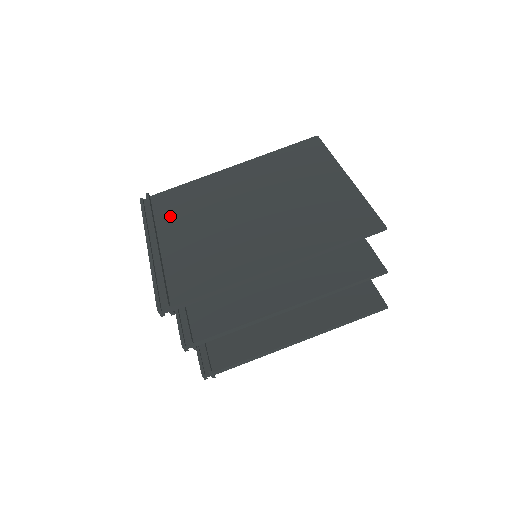
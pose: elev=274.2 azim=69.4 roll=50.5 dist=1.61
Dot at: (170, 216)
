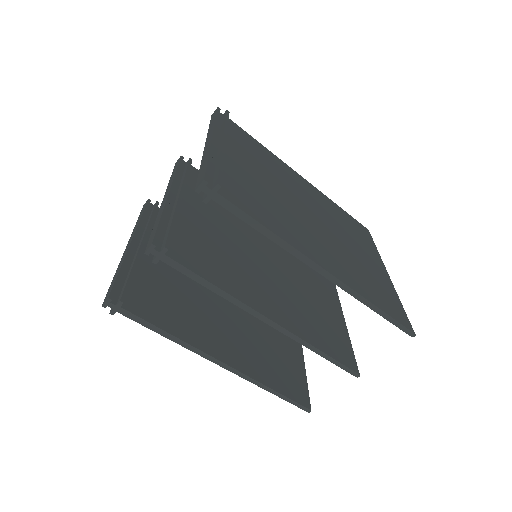
Dot at: (240, 144)
